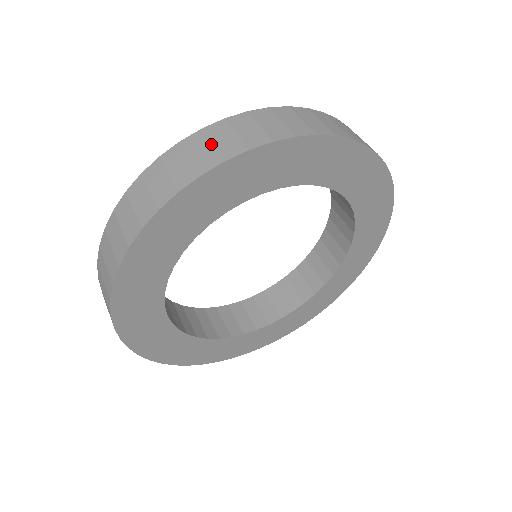
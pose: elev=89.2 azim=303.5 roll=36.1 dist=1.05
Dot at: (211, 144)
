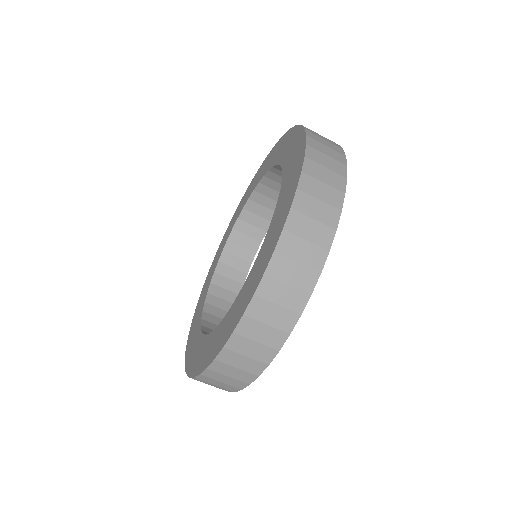
Dot at: (325, 167)
